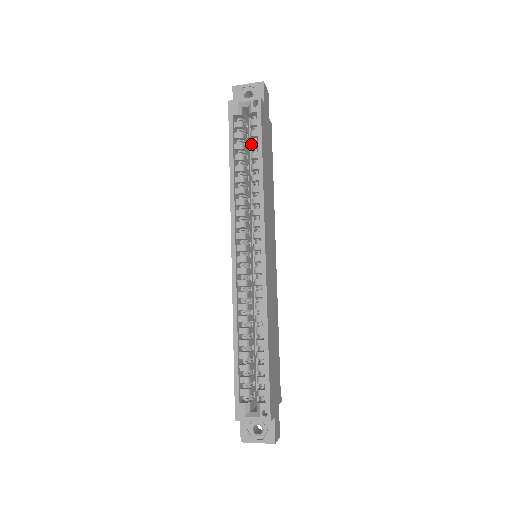
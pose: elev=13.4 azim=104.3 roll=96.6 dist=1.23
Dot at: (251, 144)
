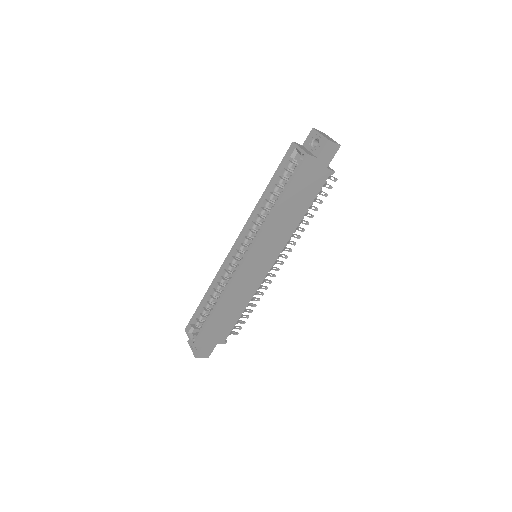
Dot at: (285, 184)
